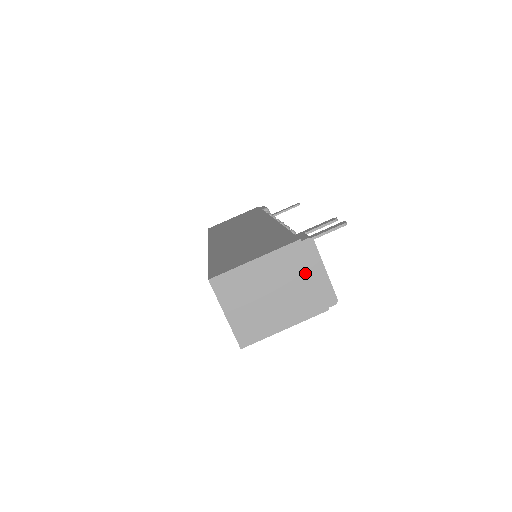
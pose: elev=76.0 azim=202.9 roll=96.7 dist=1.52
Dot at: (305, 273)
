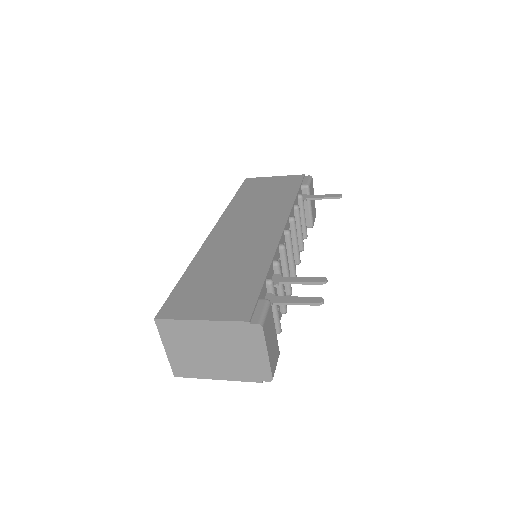
Dot at: (247, 348)
